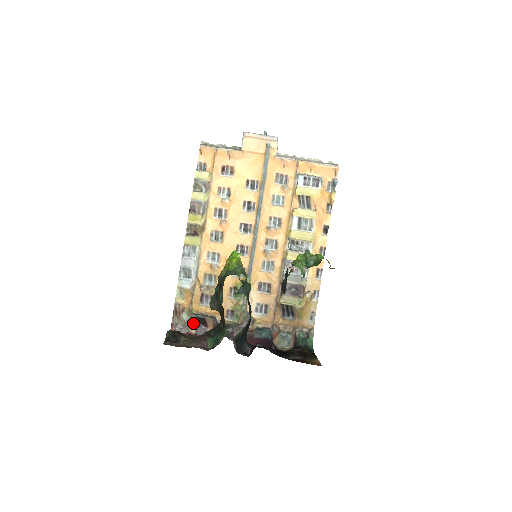
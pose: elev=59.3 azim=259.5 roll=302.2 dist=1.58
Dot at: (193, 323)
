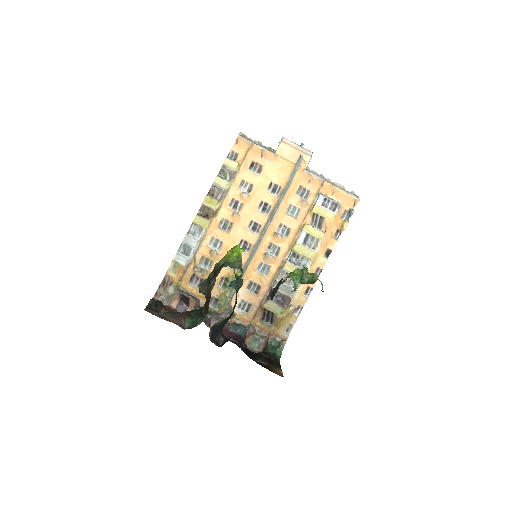
Dot at: (176, 298)
